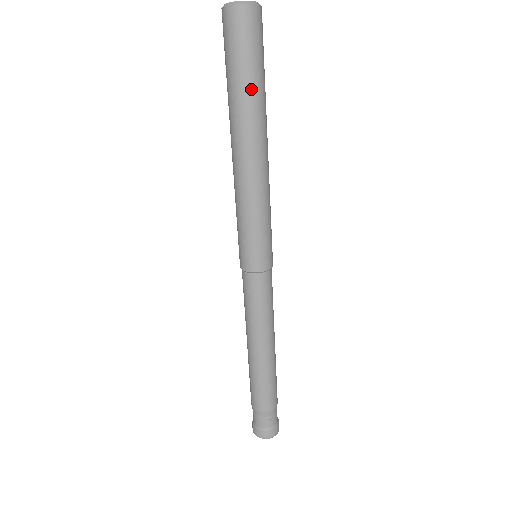
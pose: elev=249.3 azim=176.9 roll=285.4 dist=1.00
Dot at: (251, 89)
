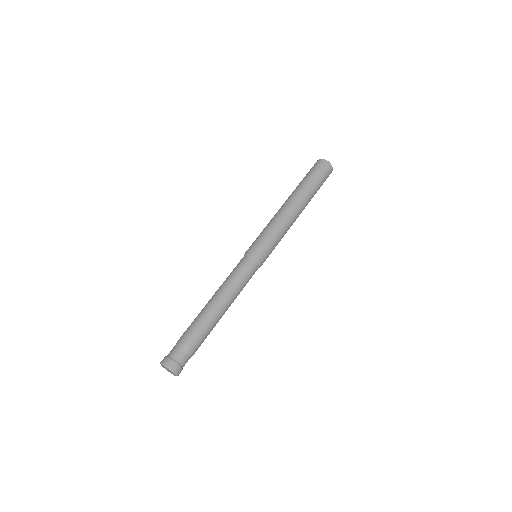
Dot at: (311, 186)
